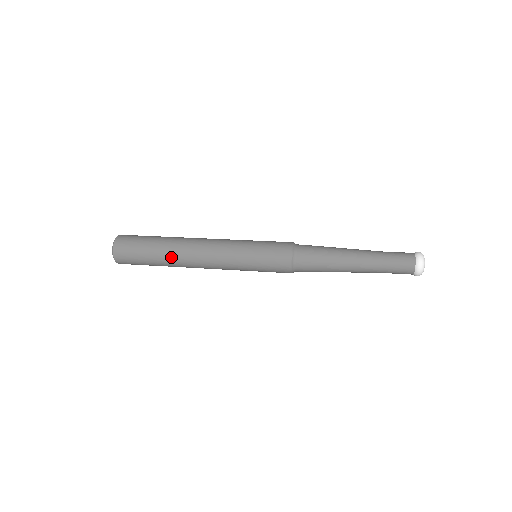
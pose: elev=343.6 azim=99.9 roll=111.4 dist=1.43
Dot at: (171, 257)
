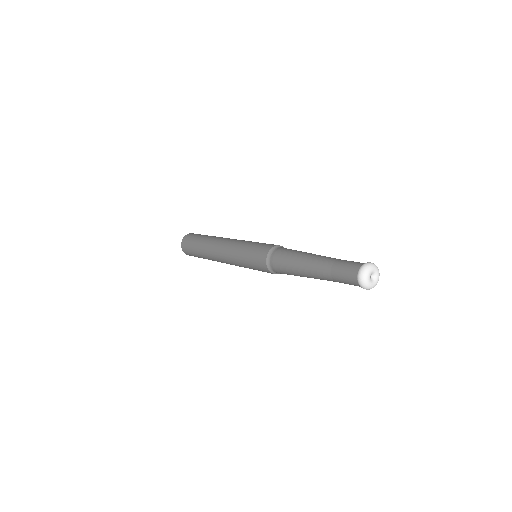
Dot at: (208, 258)
